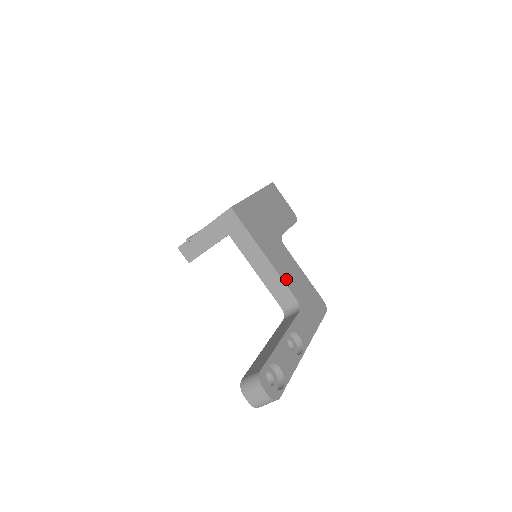
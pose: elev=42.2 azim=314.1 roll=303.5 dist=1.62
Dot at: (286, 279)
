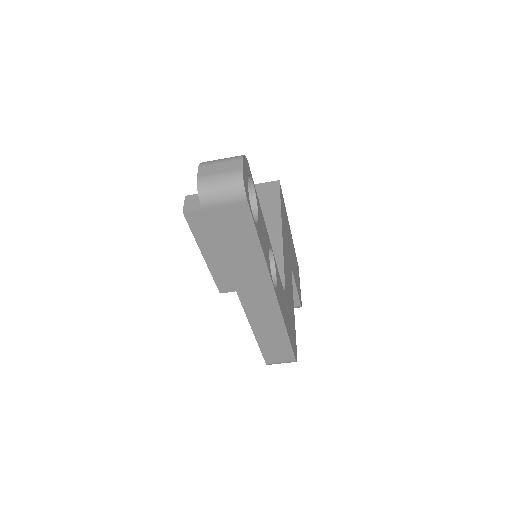
Dot at: (285, 267)
